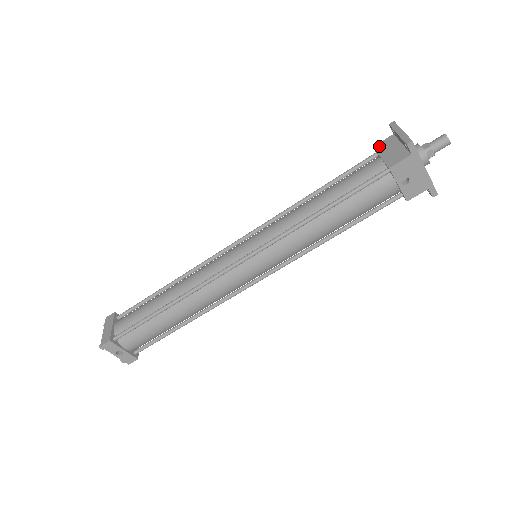
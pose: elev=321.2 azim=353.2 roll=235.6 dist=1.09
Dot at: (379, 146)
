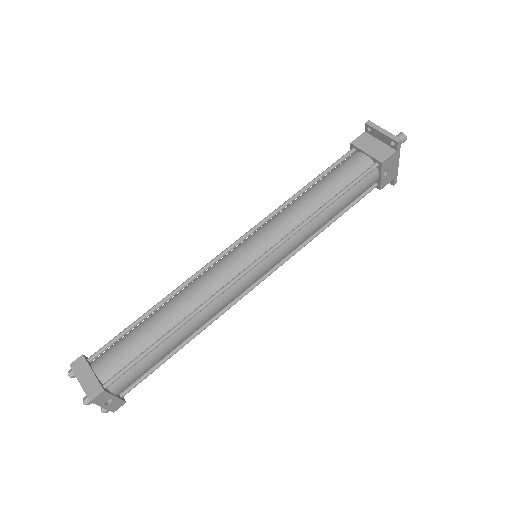
Dot at: (357, 142)
